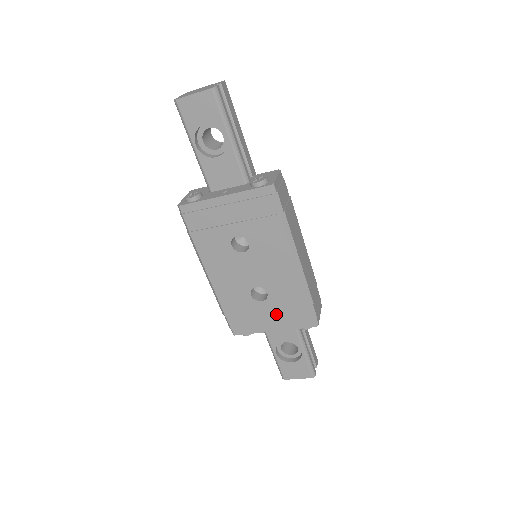
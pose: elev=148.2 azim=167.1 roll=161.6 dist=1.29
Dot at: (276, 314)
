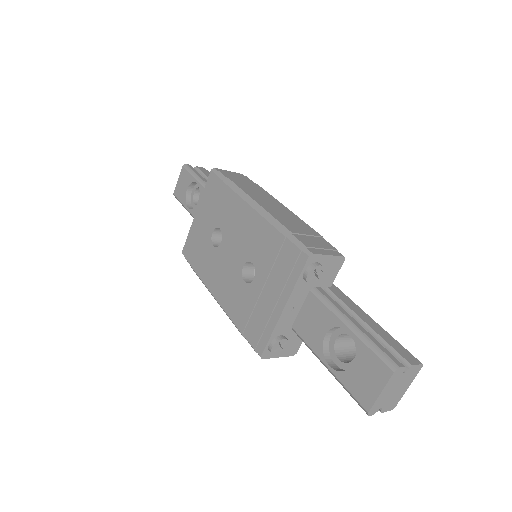
Dot at: (271, 282)
